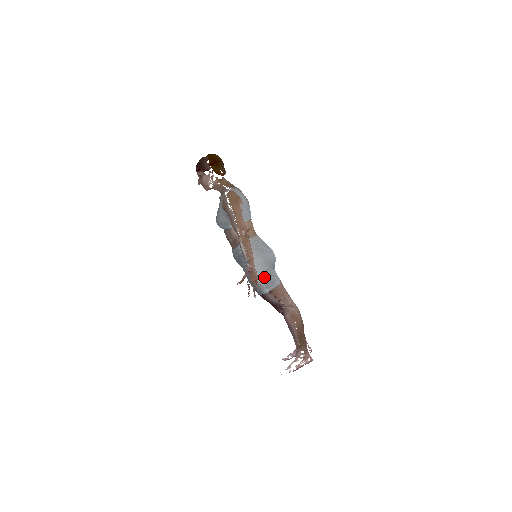
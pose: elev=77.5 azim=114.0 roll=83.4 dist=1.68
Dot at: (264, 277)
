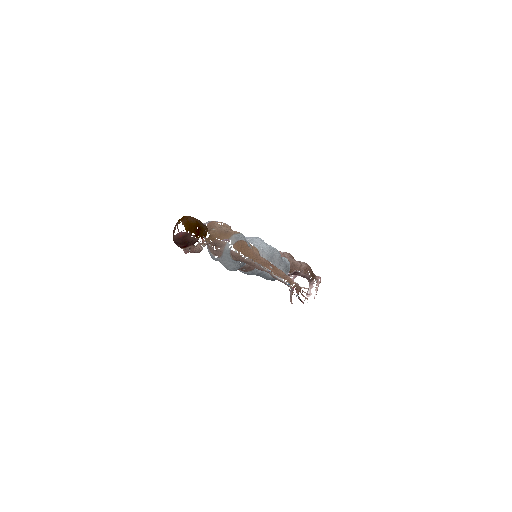
Dot at: (284, 271)
